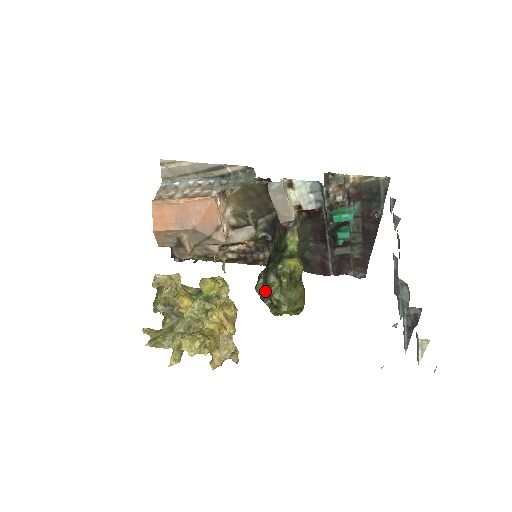
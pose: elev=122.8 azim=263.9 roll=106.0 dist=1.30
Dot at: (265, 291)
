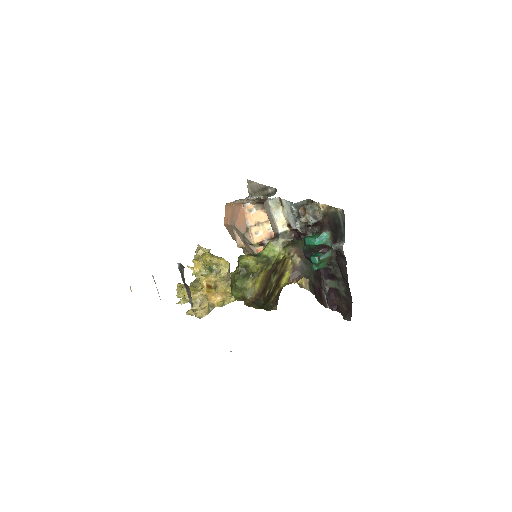
Dot at: occluded
